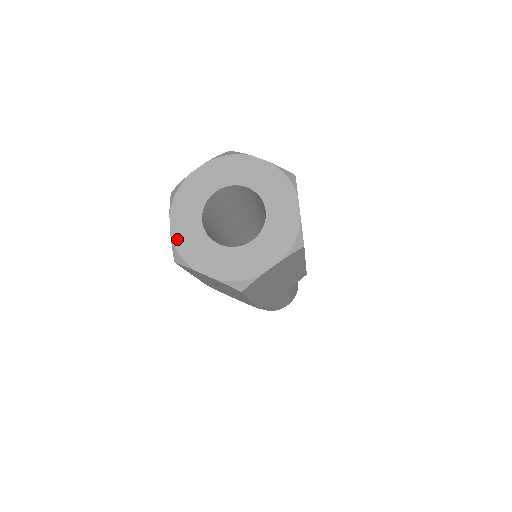
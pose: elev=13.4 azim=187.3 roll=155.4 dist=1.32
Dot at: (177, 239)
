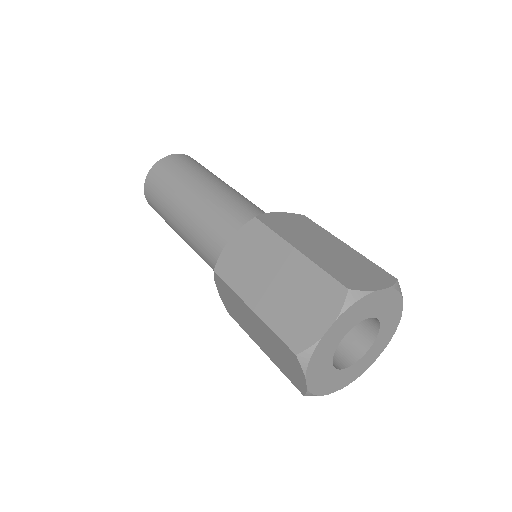
Dot at: (313, 388)
